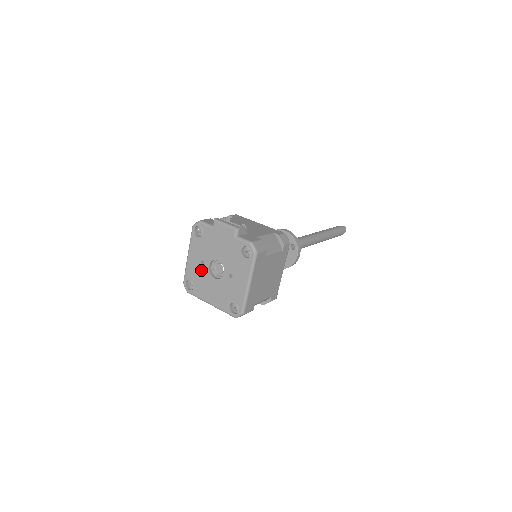
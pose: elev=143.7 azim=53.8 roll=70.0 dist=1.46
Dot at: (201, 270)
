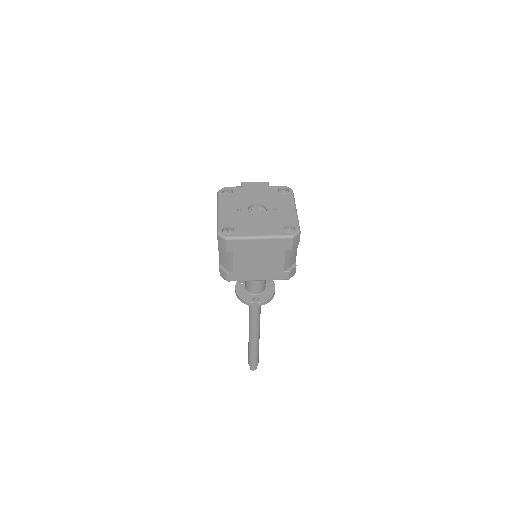
Dot at: (239, 215)
